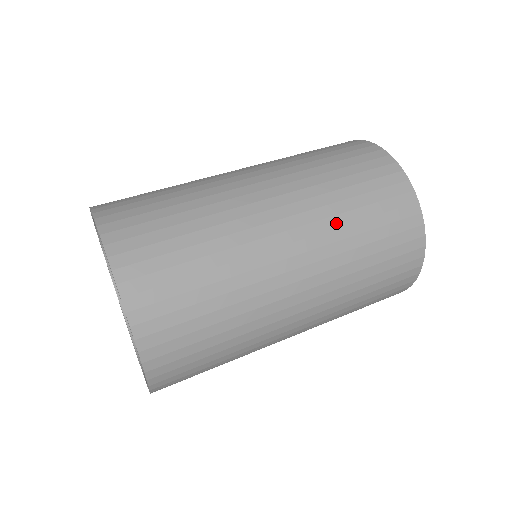
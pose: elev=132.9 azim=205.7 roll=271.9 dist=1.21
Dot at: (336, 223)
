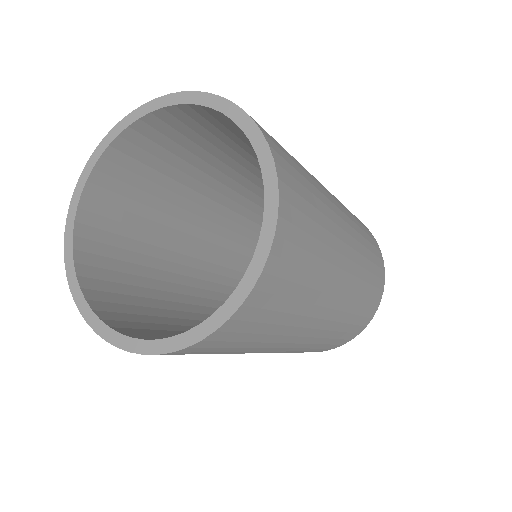
Dot at: (354, 220)
